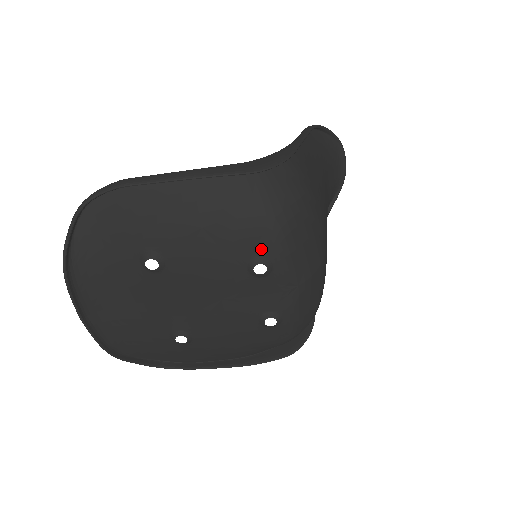
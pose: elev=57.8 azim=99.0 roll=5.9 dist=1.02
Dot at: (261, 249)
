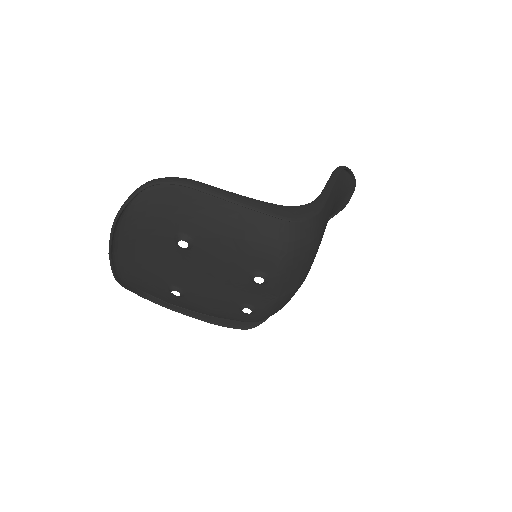
Dot at: (266, 268)
